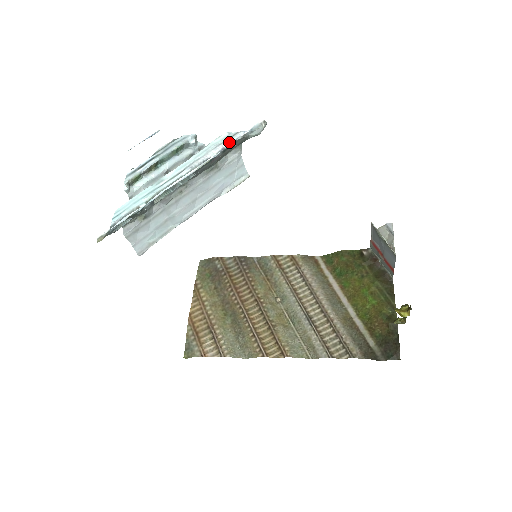
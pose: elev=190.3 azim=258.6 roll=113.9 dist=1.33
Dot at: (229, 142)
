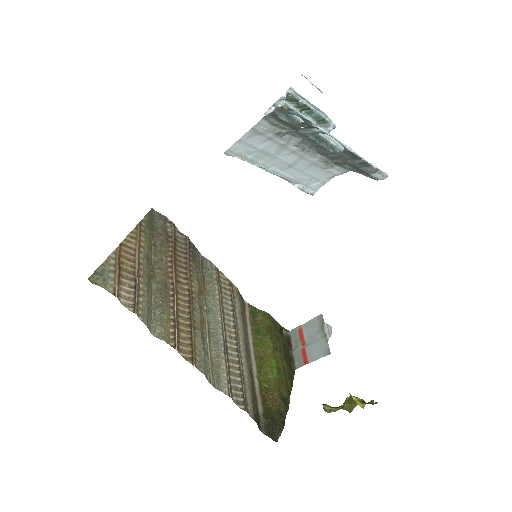
Dot at: occluded
